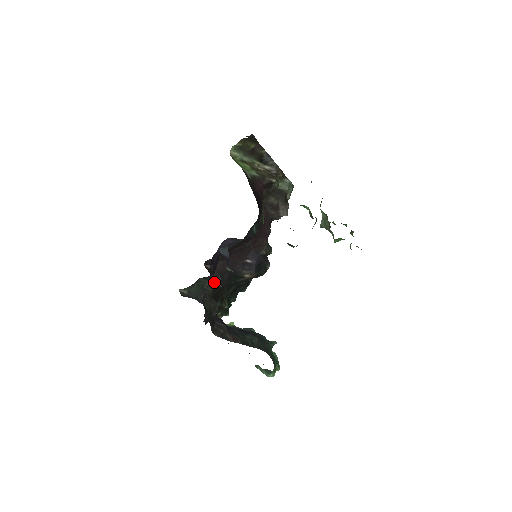
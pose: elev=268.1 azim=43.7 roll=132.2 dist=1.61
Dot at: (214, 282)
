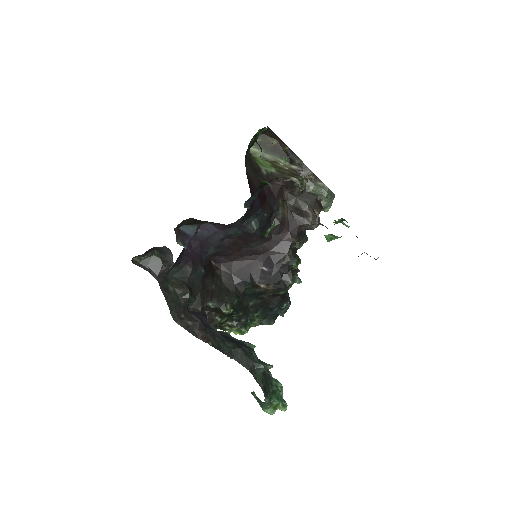
Dot at: (168, 257)
